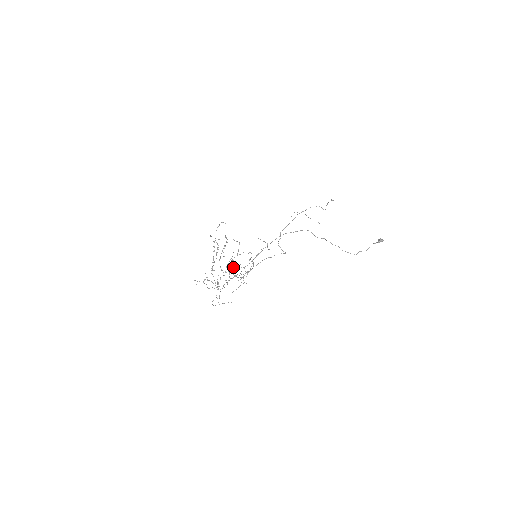
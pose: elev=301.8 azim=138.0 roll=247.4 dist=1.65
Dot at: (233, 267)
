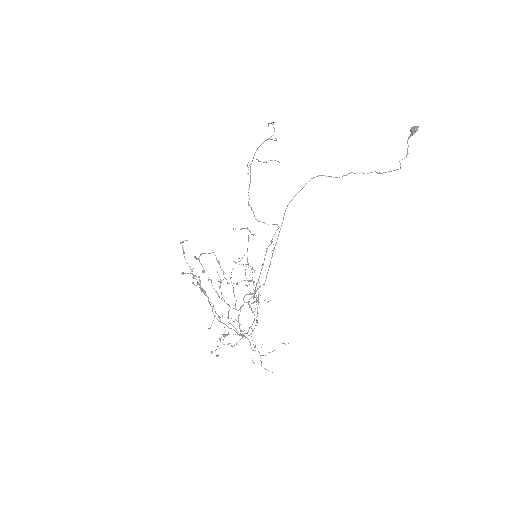
Dot at: (246, 294)
